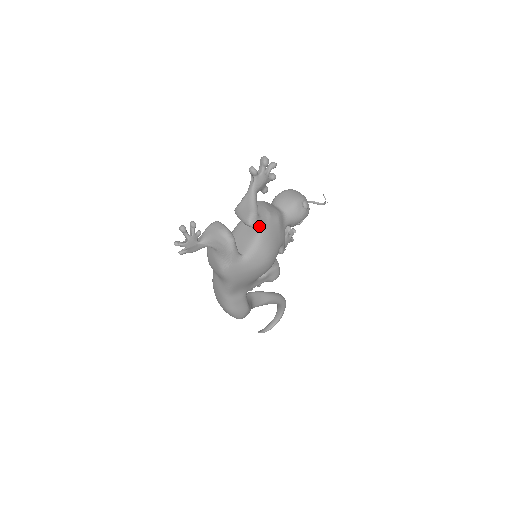
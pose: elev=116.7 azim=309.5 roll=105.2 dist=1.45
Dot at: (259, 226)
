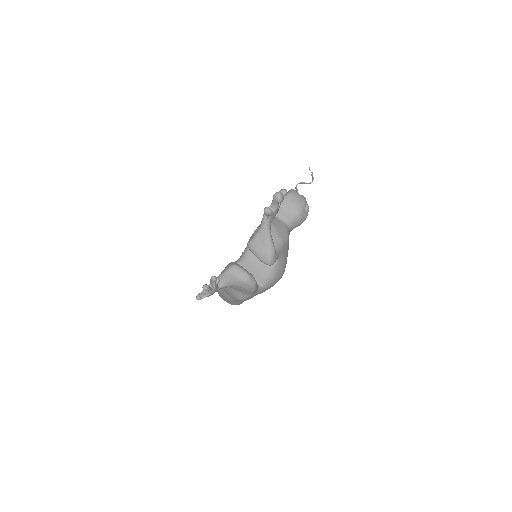
Dot at: (276, 260)
